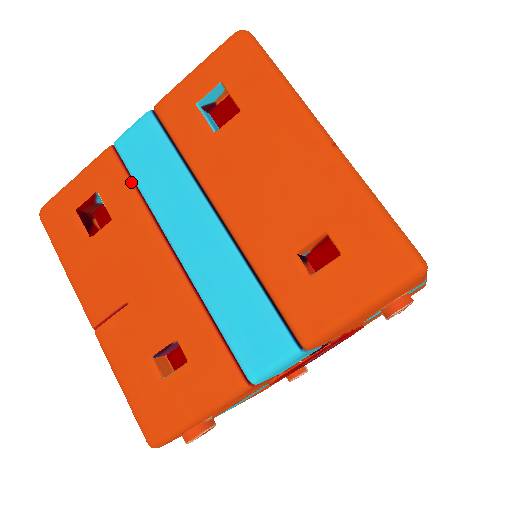
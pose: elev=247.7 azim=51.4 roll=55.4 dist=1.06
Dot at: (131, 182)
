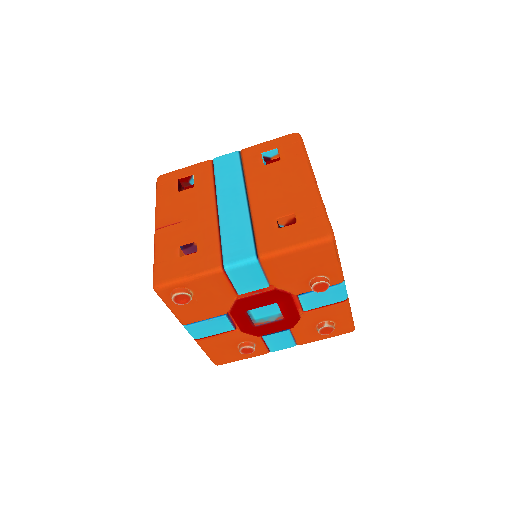
Dot at: (213, 175)
